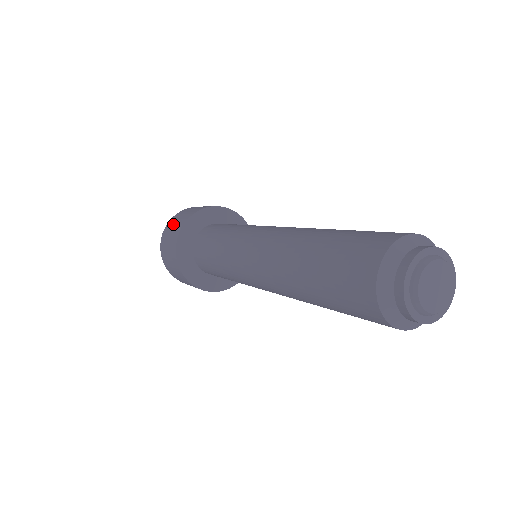
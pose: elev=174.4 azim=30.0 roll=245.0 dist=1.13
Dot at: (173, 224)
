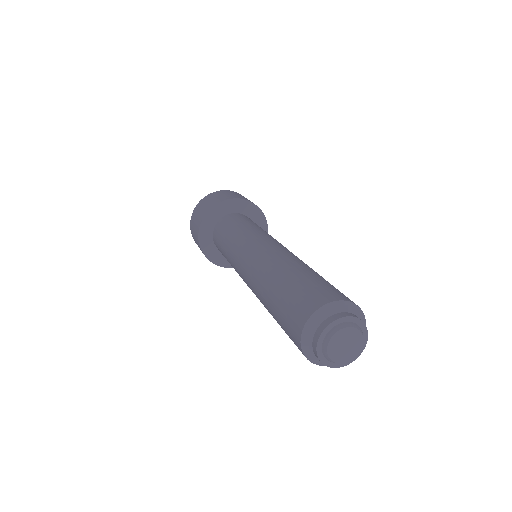
Dot at: (194, 219)
